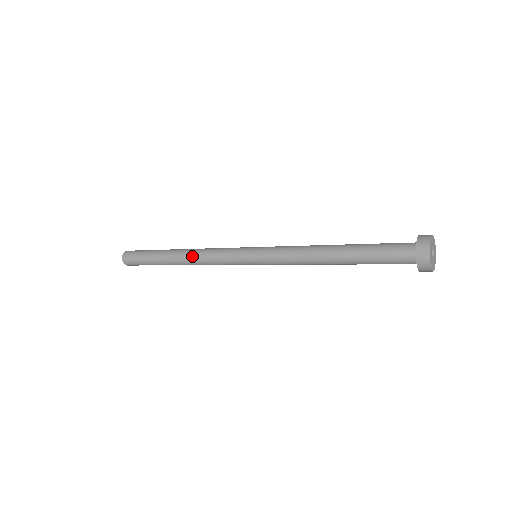
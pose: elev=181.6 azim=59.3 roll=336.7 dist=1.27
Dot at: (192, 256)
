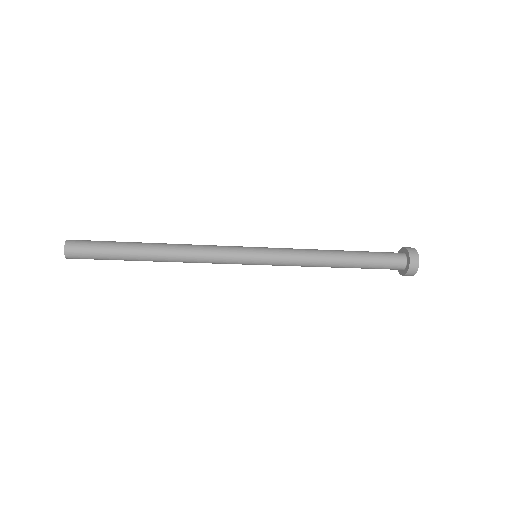
Dot at: (181, 247)
